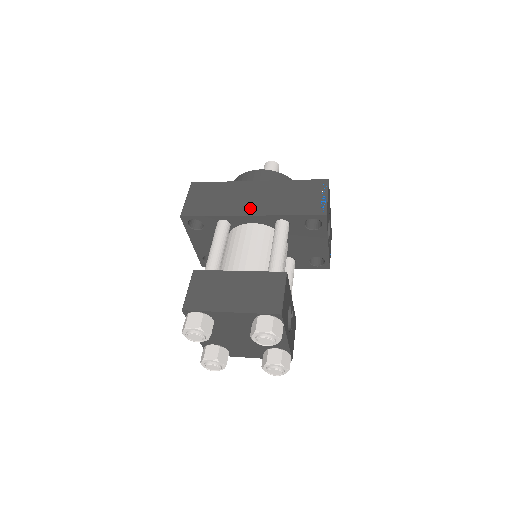
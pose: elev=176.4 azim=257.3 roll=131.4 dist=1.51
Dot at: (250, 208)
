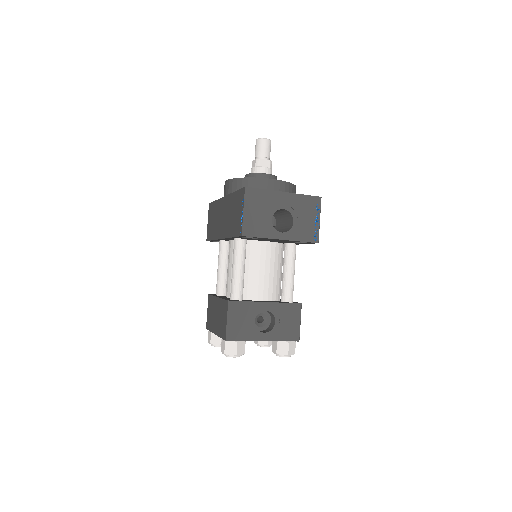
Dot at: (221, 230)
